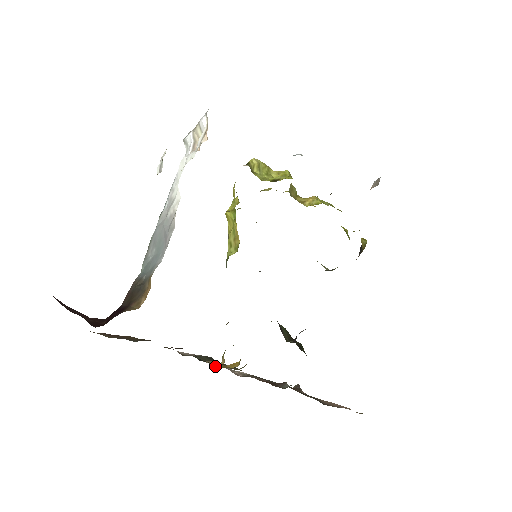
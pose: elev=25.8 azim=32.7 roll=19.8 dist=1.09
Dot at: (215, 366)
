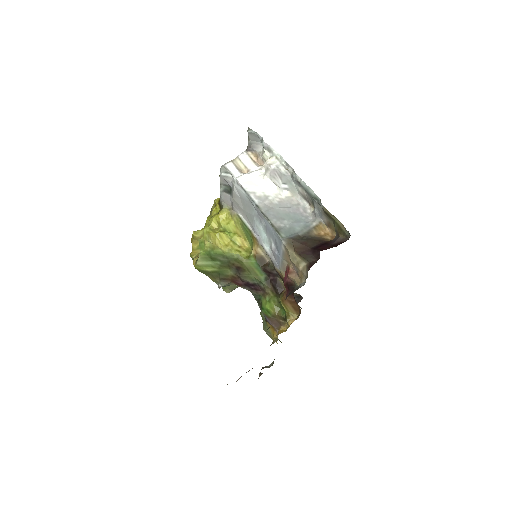
Dot at: (287, 327)
